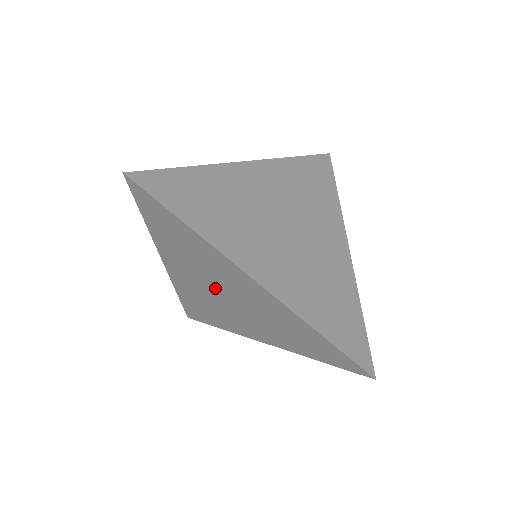
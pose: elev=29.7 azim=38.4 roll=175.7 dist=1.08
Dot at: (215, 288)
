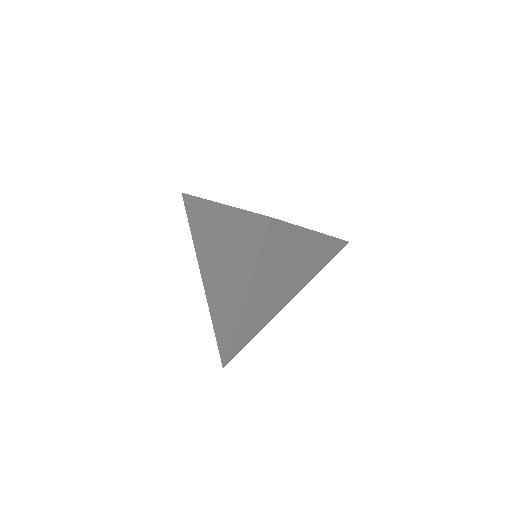
Dot at: (222, 254)
